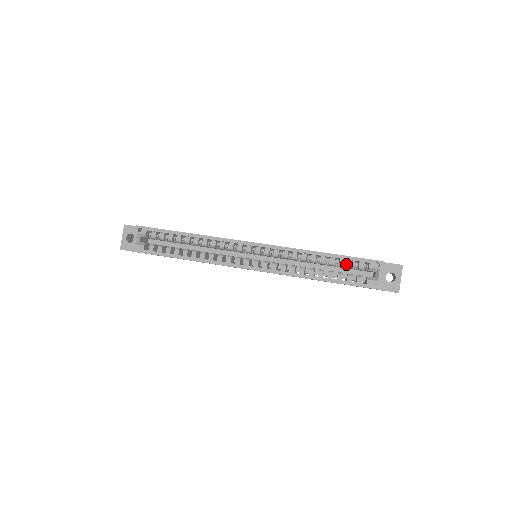
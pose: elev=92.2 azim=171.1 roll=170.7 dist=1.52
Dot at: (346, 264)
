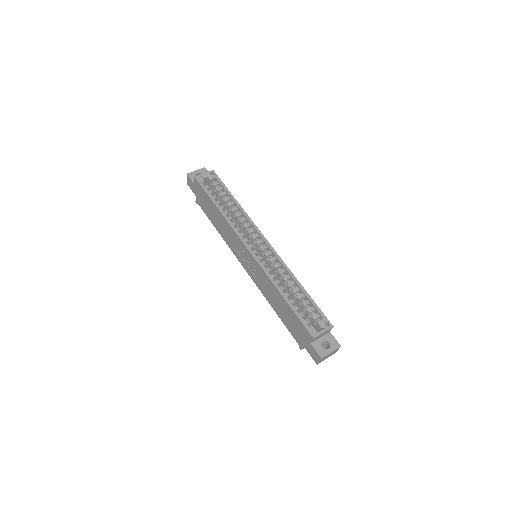
Dot at: occluded
